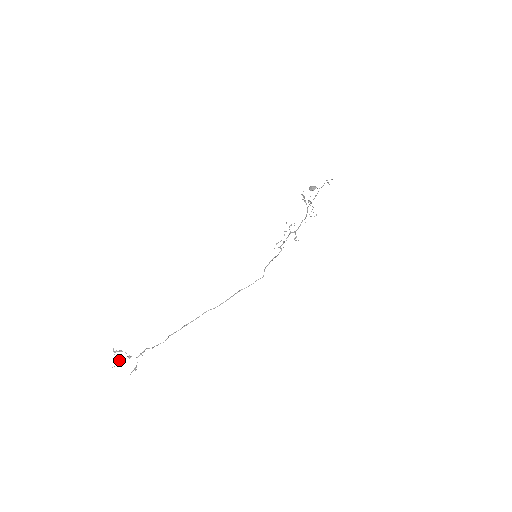
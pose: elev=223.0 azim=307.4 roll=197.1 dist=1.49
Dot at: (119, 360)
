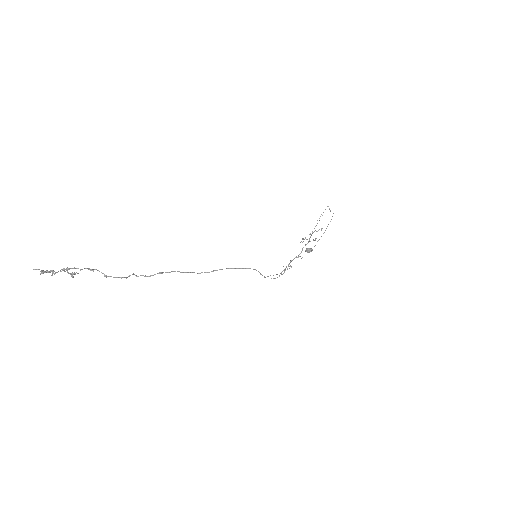
Dot at: (48, 271)
